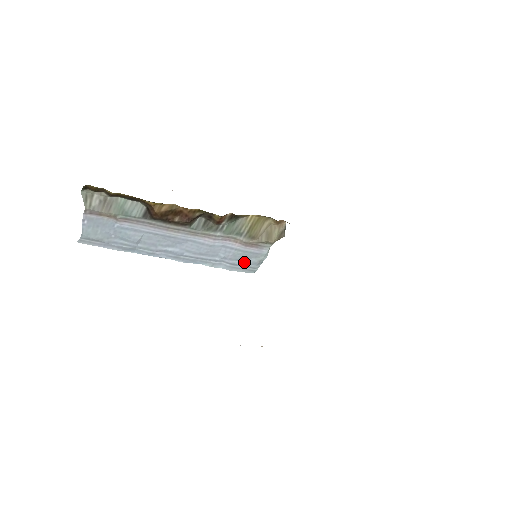
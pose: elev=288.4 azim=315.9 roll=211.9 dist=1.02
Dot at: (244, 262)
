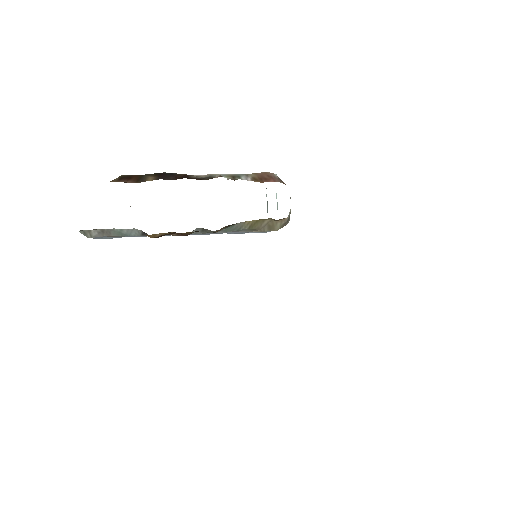
Dot at: (253, 232)
